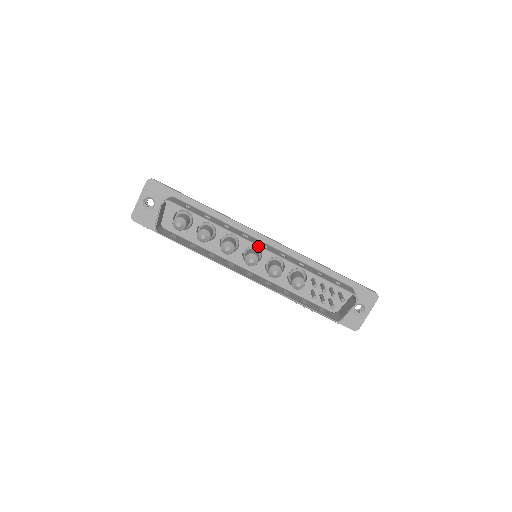
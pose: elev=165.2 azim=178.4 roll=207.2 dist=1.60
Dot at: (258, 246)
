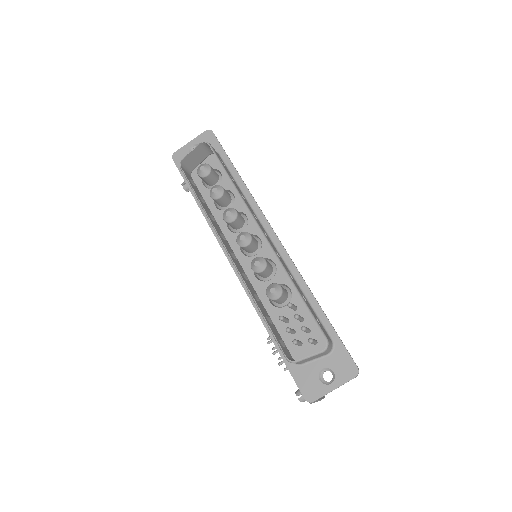
Dot at: (258, 225)
